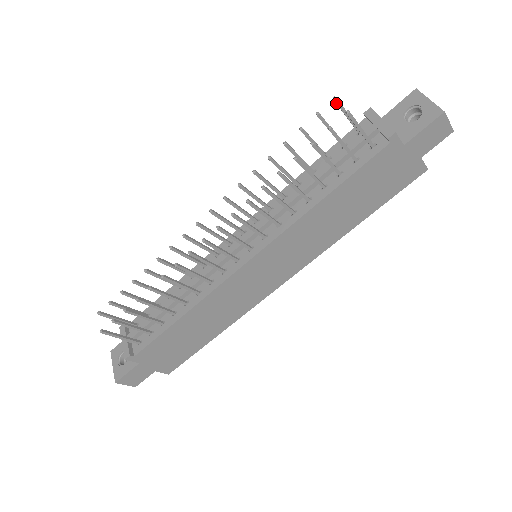
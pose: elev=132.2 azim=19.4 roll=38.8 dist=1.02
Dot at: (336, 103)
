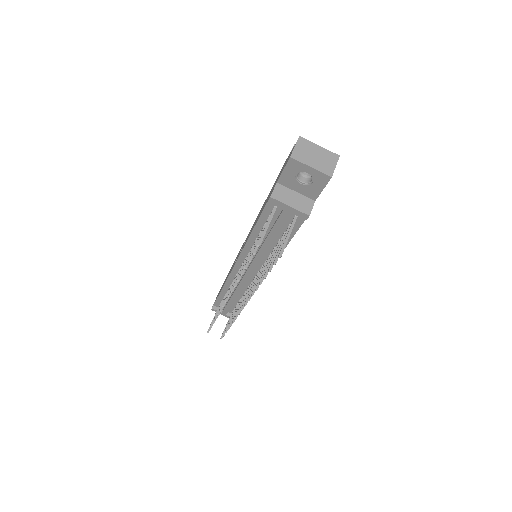
Dot at: (260, 244)
